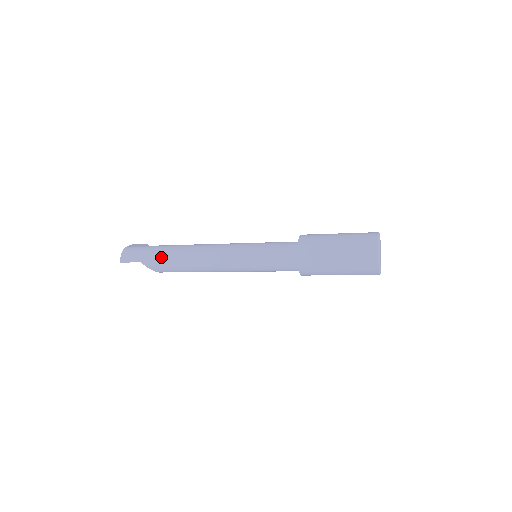
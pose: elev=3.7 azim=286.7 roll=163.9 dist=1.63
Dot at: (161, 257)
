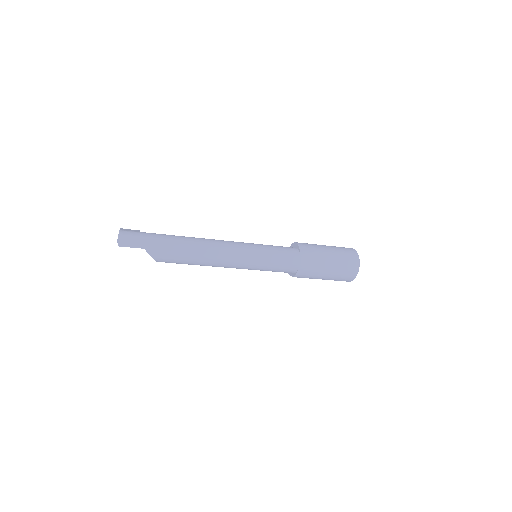
Dot at: (169, 246)
